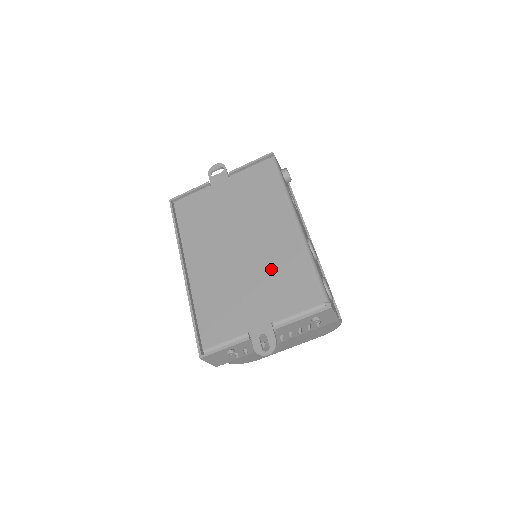
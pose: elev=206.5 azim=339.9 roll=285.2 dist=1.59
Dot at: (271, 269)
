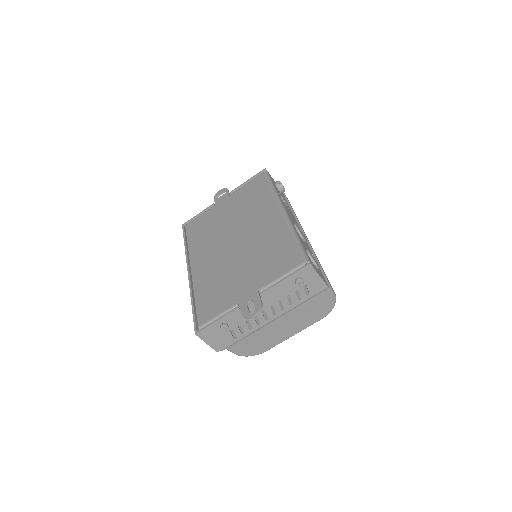
Dot at: (259, 249)
